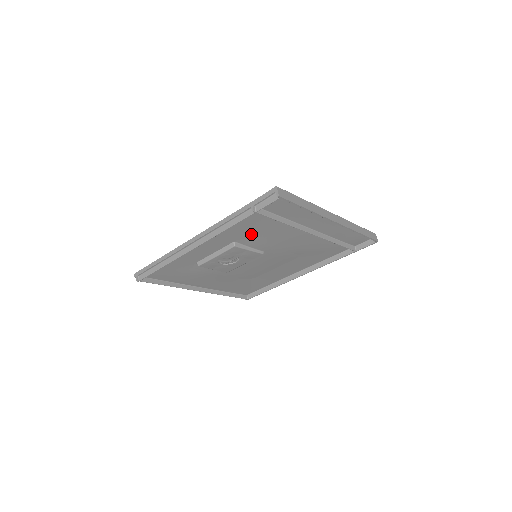
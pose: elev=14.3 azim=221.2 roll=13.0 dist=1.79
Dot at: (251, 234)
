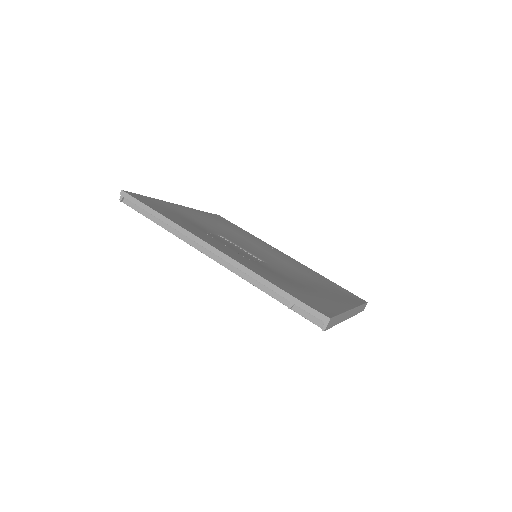
Dot at: occluded
